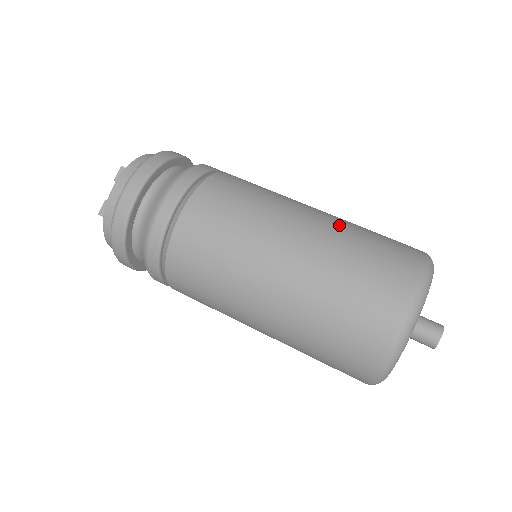
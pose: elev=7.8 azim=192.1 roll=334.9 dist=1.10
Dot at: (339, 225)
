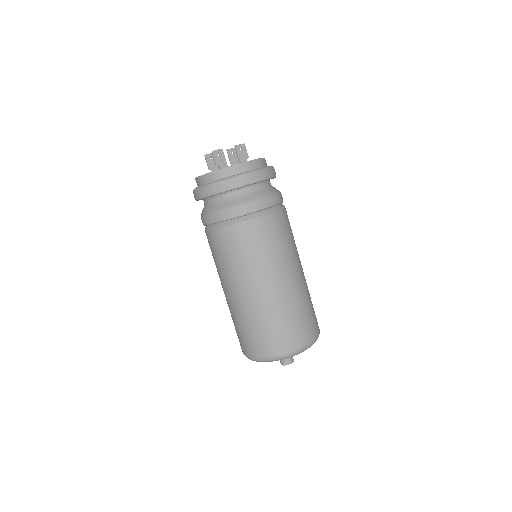
Dot at: occluded
